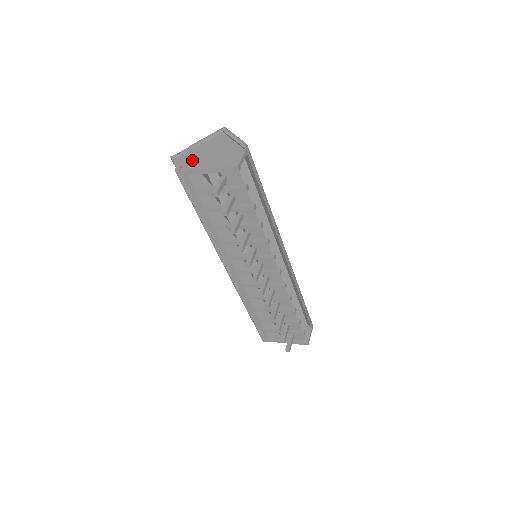
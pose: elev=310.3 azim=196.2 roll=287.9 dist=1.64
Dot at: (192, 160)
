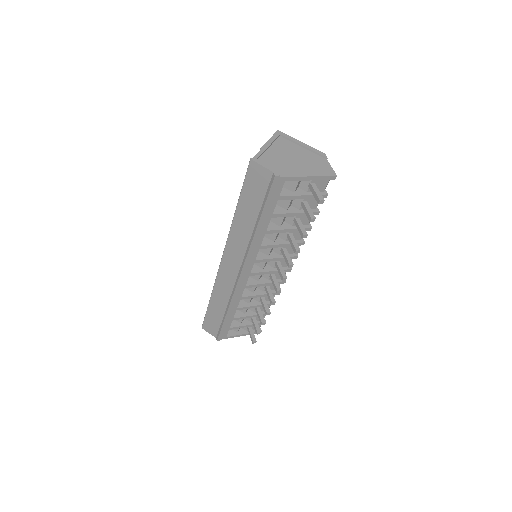
Dot at: (280, 165)
